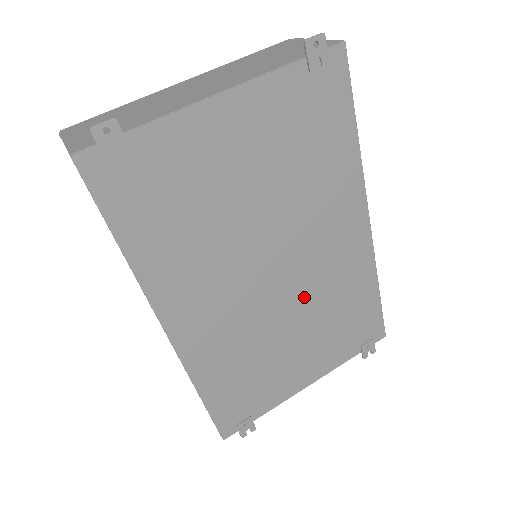
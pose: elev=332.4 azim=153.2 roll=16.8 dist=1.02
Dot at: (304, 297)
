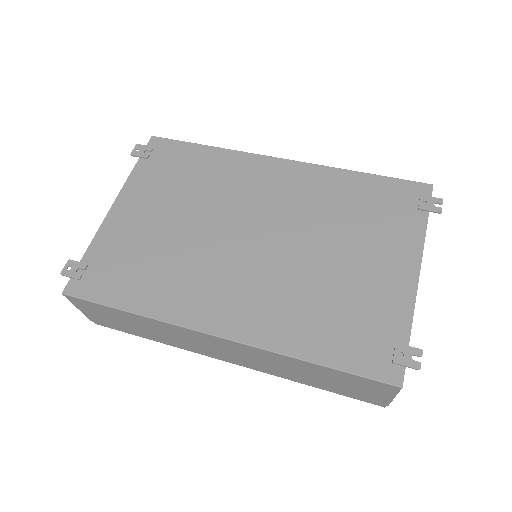
Dot at: (301, 229)
